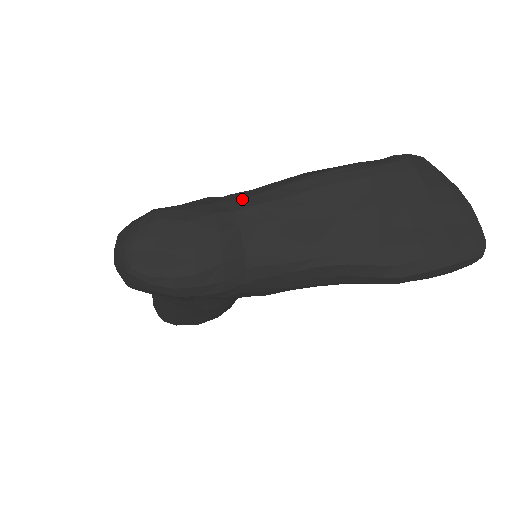
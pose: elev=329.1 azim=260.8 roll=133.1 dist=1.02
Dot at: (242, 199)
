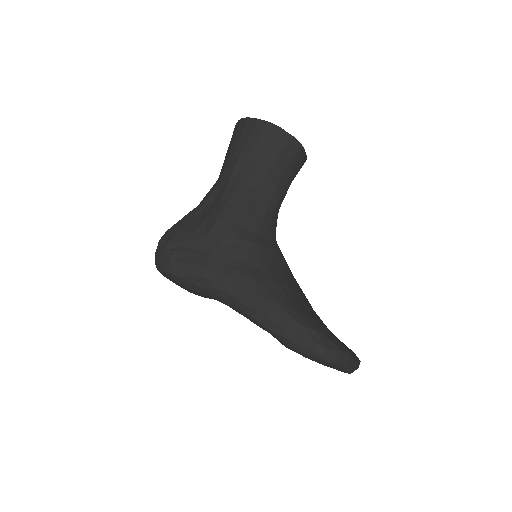
Dot at: (218, 296)
